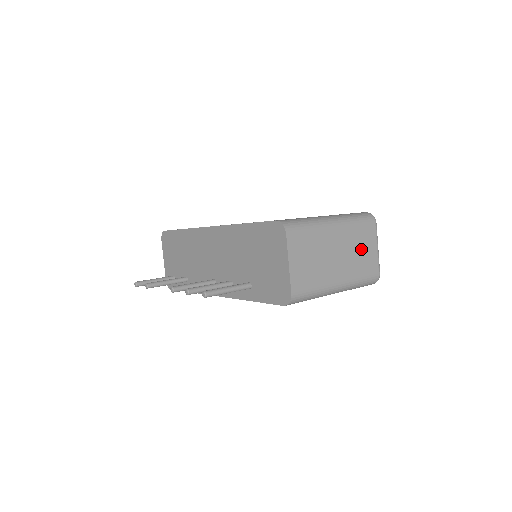
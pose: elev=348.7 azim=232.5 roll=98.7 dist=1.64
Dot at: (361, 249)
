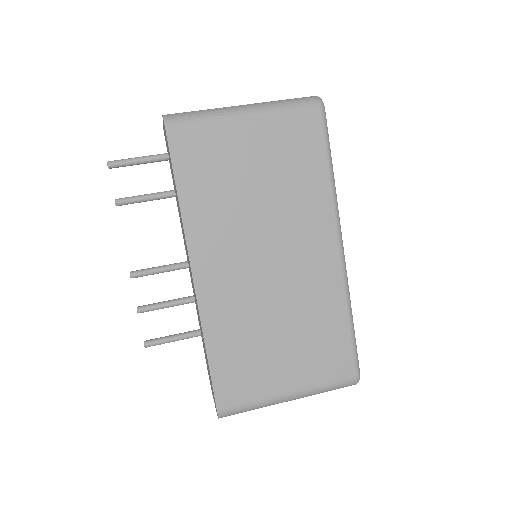
Dot at: occluded
